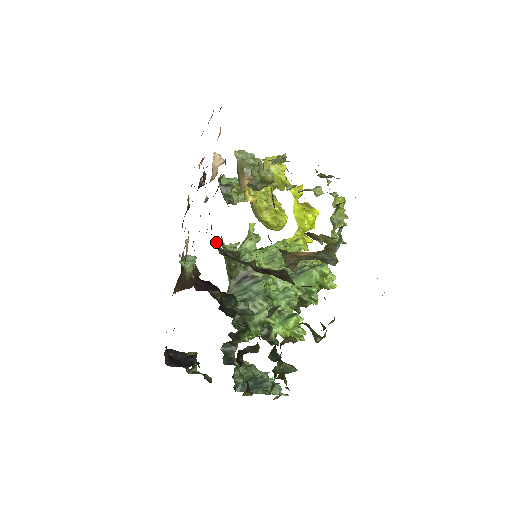
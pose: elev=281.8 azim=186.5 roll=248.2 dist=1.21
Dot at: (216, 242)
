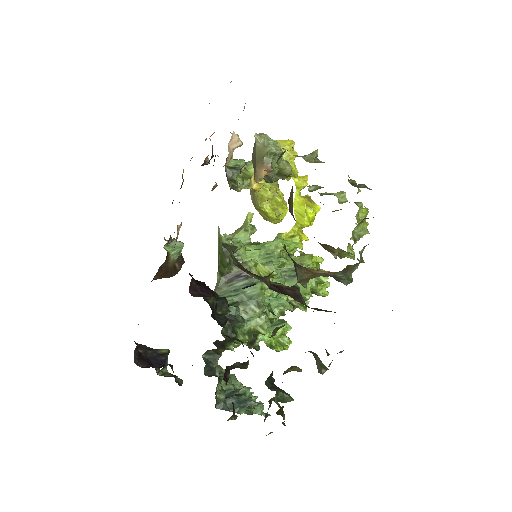
Dot at: (230, 248)
